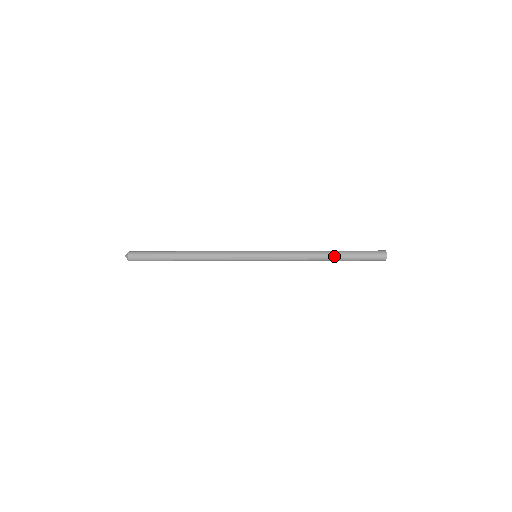
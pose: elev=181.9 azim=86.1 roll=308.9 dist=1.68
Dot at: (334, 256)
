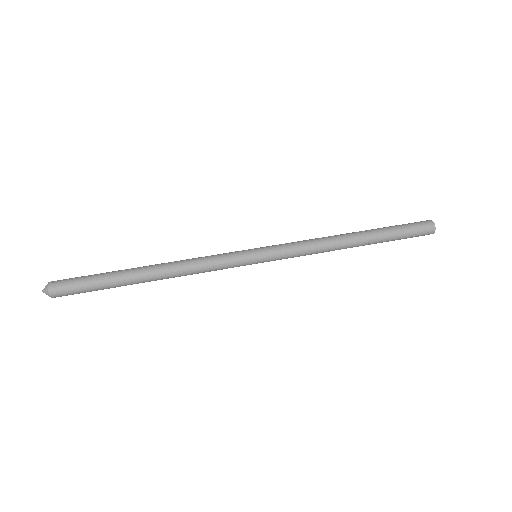
Dot at: occluded
